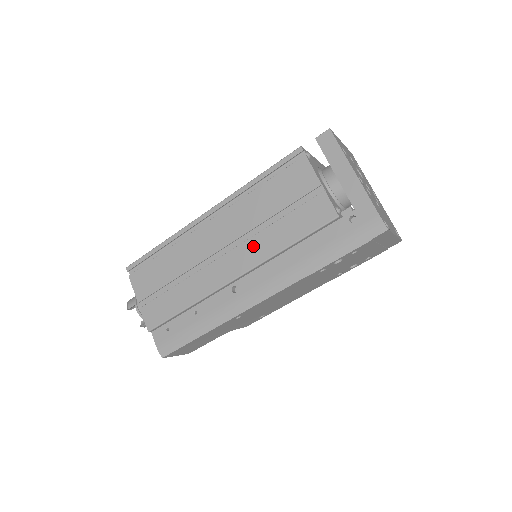
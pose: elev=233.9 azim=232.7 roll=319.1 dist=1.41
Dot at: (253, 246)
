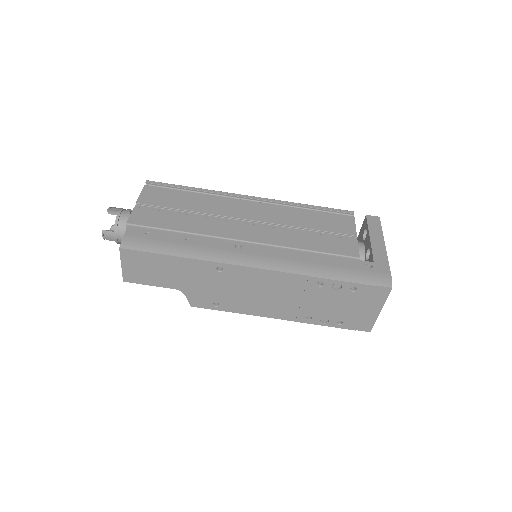
Dot at: (277, 233)
